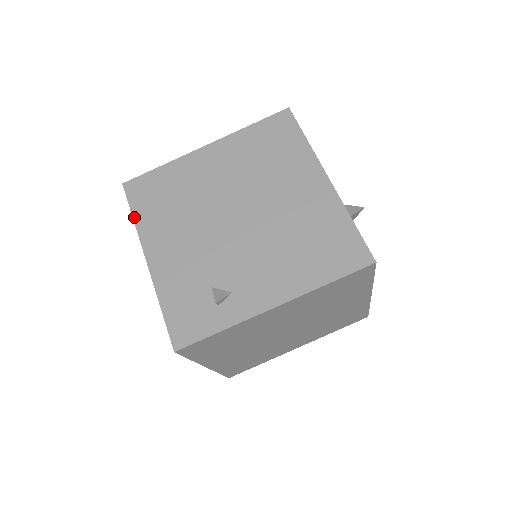
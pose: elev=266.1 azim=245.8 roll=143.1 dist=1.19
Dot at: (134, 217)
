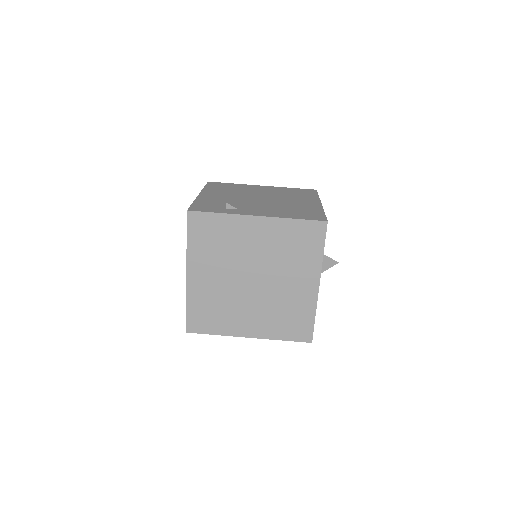
Dot at: (205, 187)
